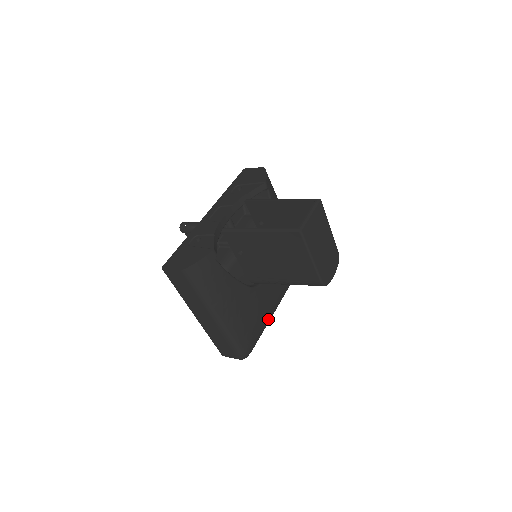
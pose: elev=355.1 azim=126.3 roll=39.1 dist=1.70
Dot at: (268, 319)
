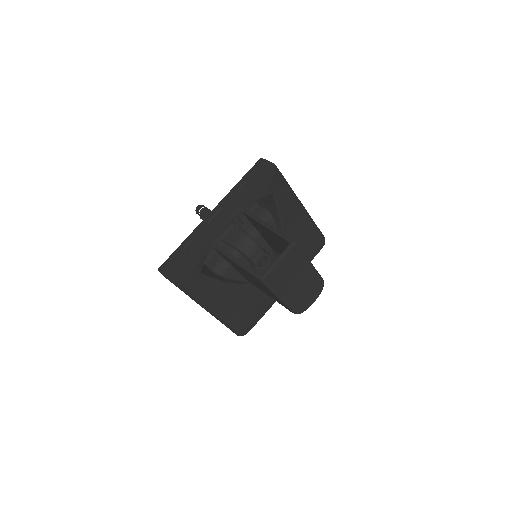
Dot at: (272, 303)
